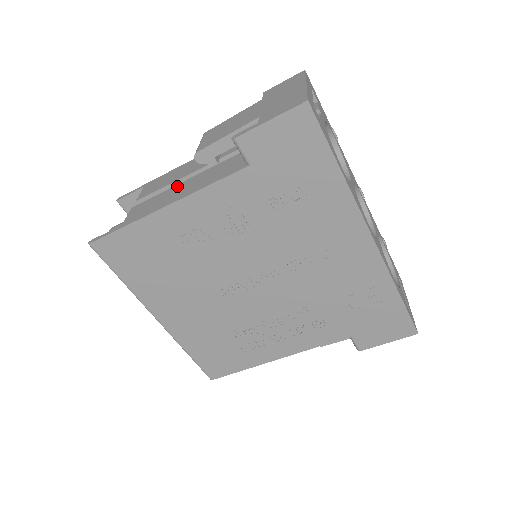
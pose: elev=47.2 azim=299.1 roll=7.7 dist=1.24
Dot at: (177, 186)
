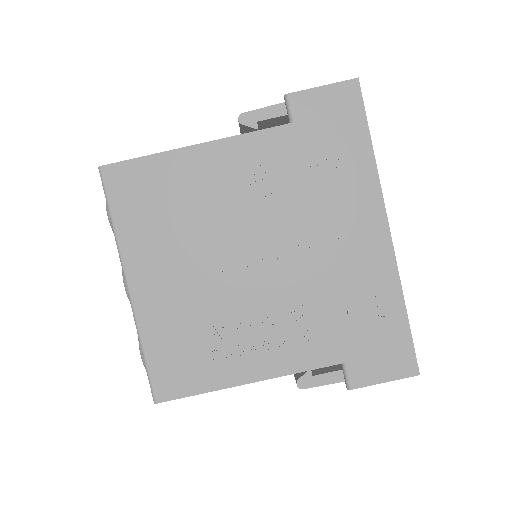
Dot at: occluded
